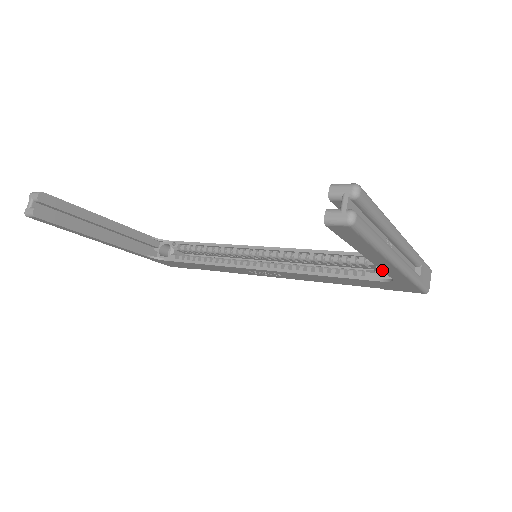
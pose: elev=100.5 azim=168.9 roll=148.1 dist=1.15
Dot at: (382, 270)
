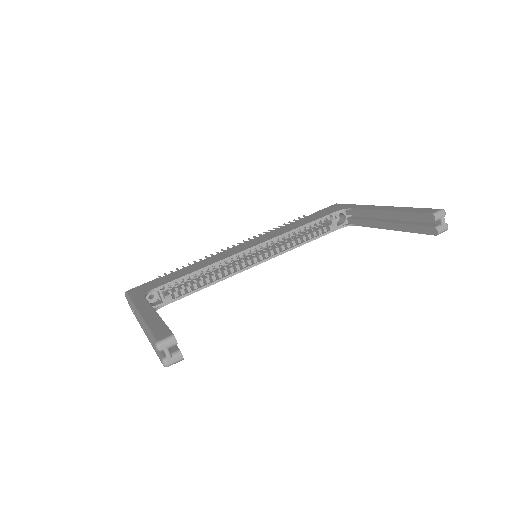
Dot at: (371, 227)
